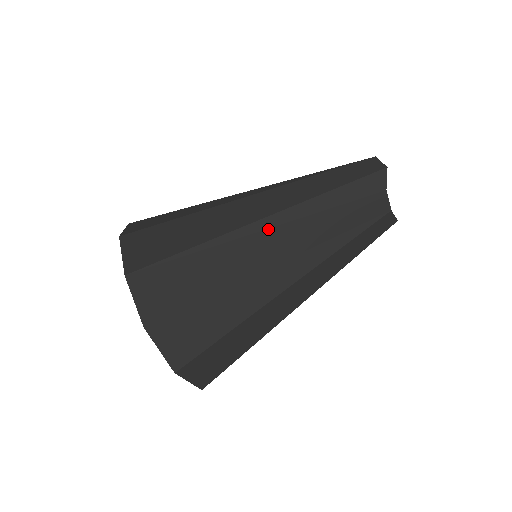
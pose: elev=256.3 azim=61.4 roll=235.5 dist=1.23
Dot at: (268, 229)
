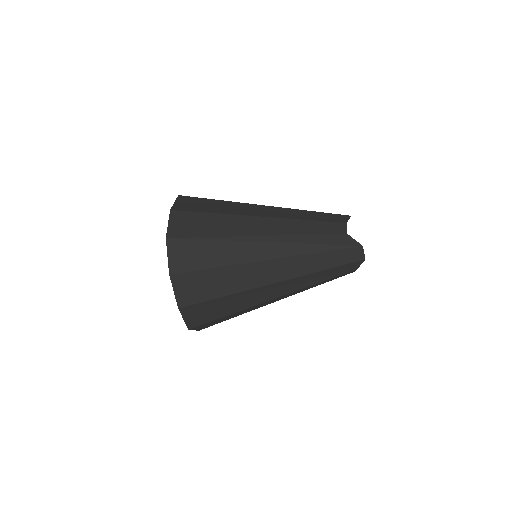
Dot at: (276, 288)
